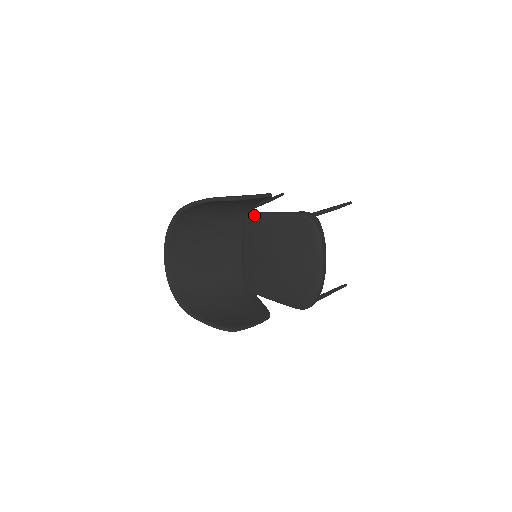
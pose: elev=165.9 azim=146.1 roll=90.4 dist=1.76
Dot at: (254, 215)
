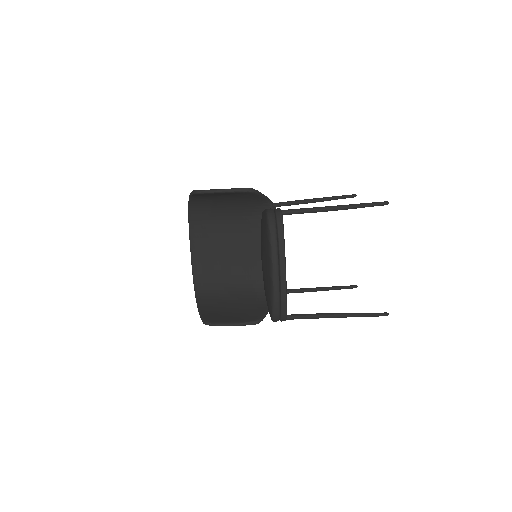
Dot at: occluded
